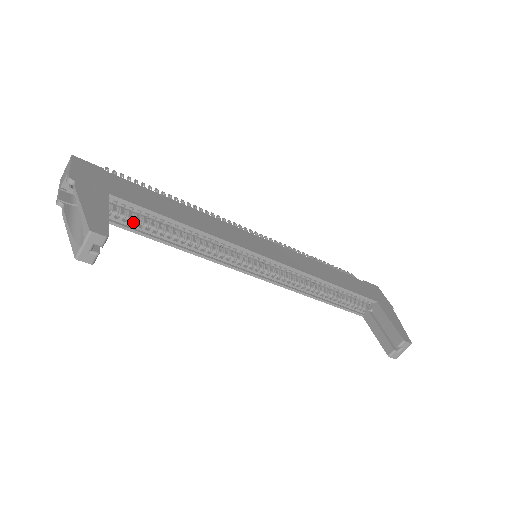
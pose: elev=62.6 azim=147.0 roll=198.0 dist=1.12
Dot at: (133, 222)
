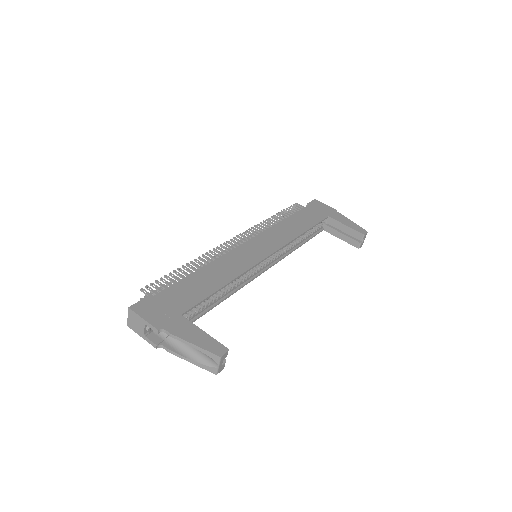
Dot at: (195, 312)
